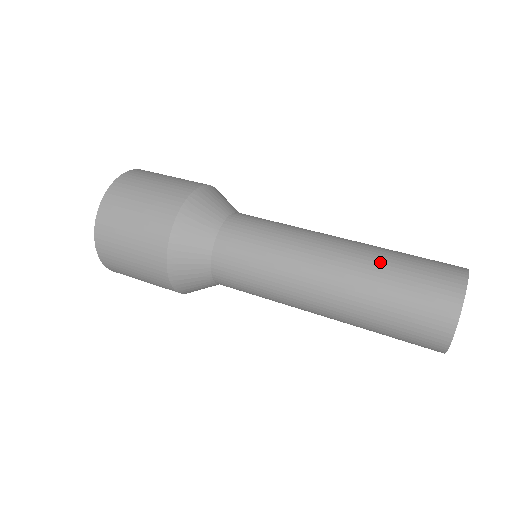
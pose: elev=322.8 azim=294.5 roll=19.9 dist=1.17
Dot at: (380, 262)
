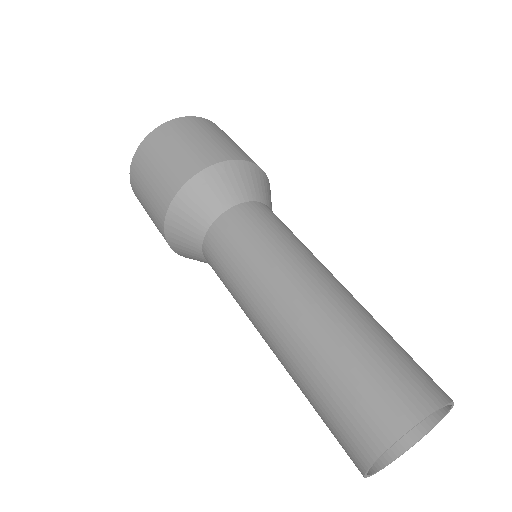
Dot at: (355, 327)
